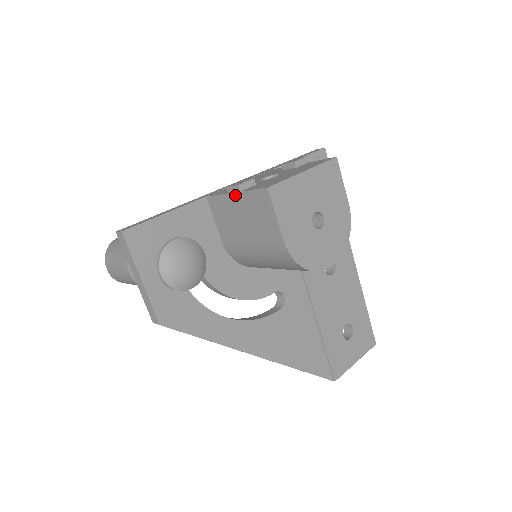
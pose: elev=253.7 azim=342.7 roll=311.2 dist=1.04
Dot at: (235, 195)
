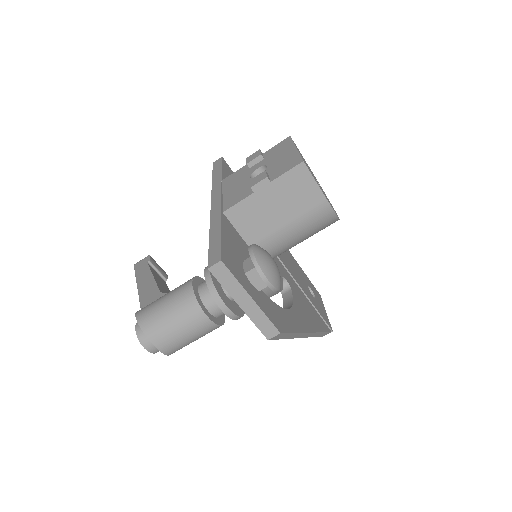
Dot at: (264, 189)
